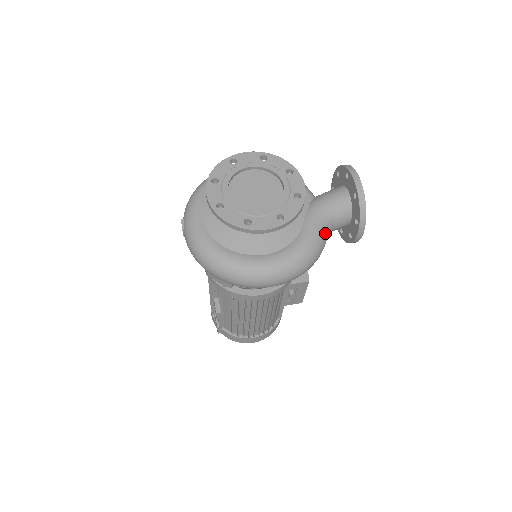
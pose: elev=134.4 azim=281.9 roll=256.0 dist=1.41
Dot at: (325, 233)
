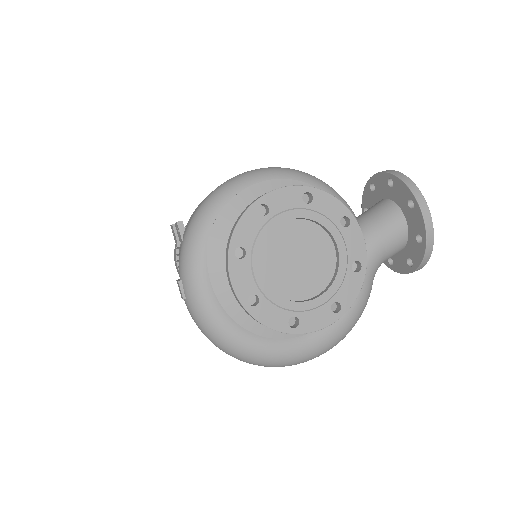
Dot at: (372, 284)
